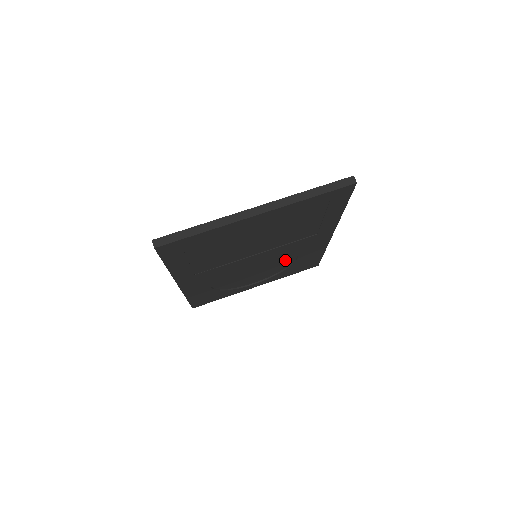
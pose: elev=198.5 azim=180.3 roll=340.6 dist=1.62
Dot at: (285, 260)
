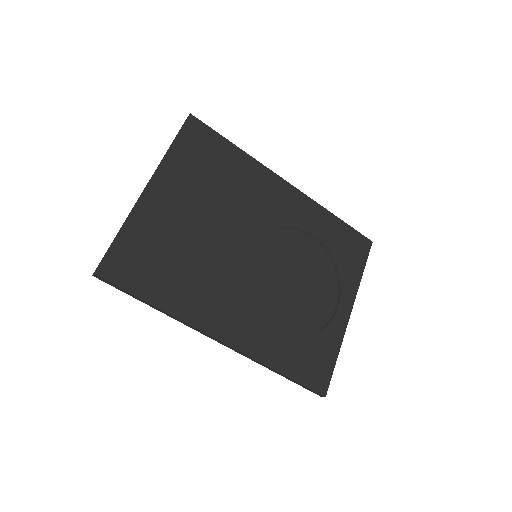
Dot at: (307, 249)
